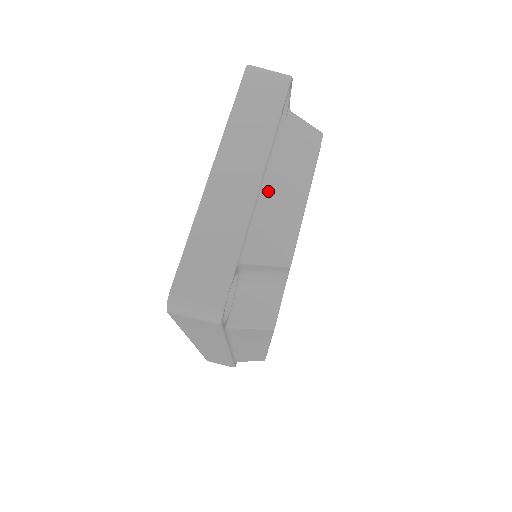
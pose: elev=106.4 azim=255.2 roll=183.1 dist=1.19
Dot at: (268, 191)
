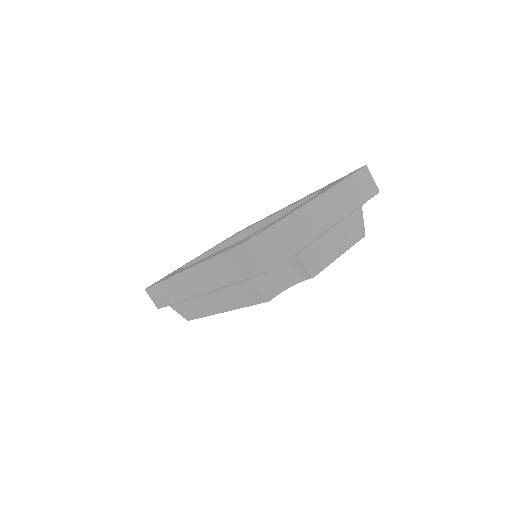
Dot at: (332, 233)
